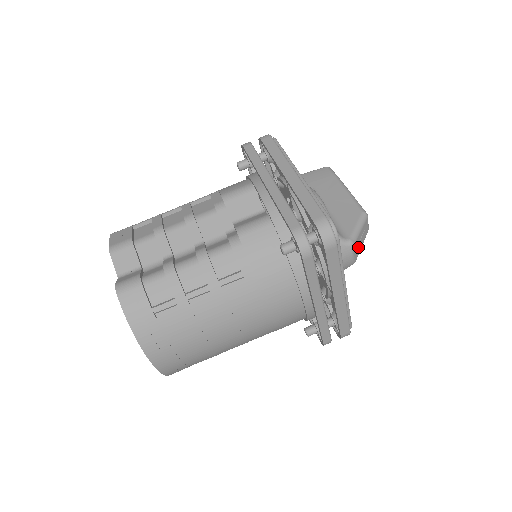
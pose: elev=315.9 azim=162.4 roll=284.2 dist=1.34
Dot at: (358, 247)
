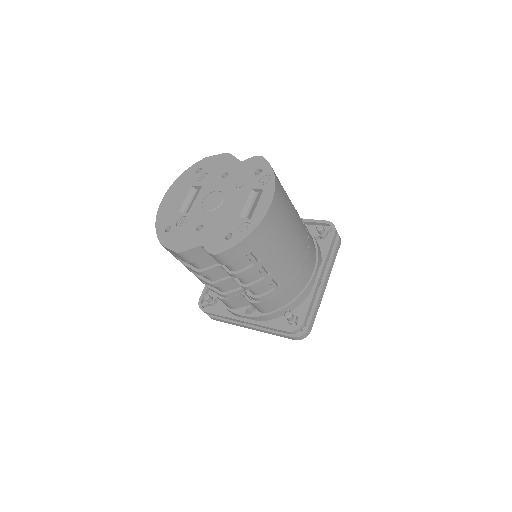
Dot at: occluded
